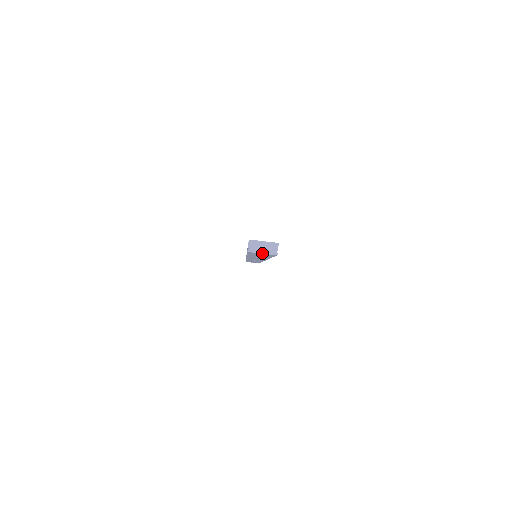
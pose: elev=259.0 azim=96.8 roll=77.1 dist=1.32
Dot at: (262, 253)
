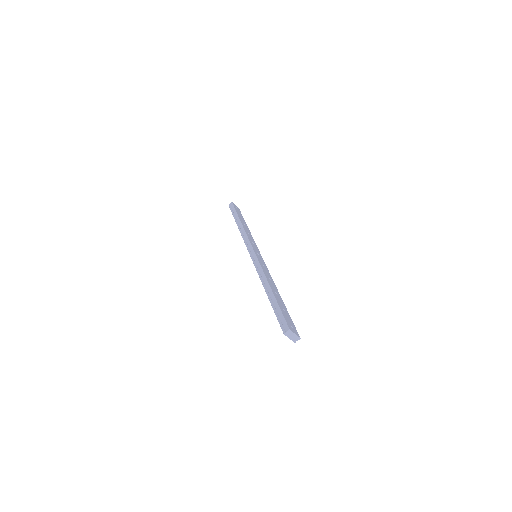
Dot at: (289, 338)
